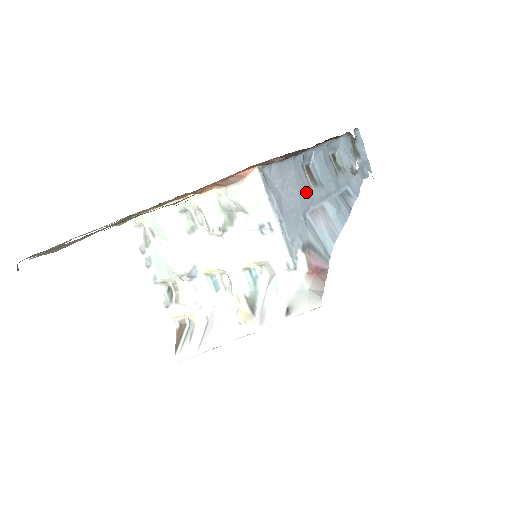
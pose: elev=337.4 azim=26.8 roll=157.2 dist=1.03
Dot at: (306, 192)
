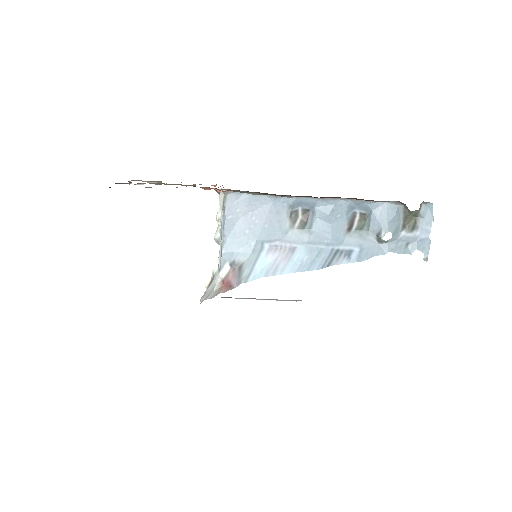
Dot at: (277, 228)
